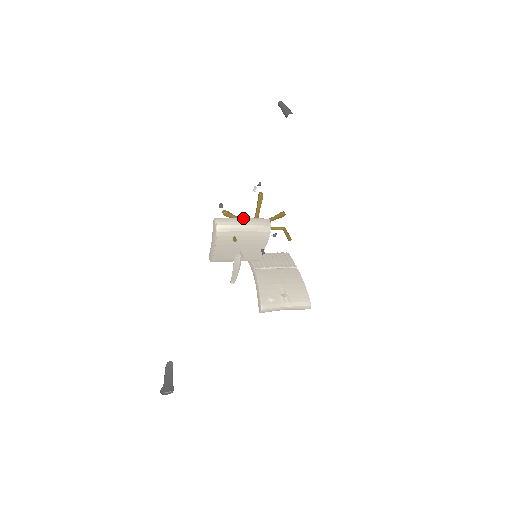
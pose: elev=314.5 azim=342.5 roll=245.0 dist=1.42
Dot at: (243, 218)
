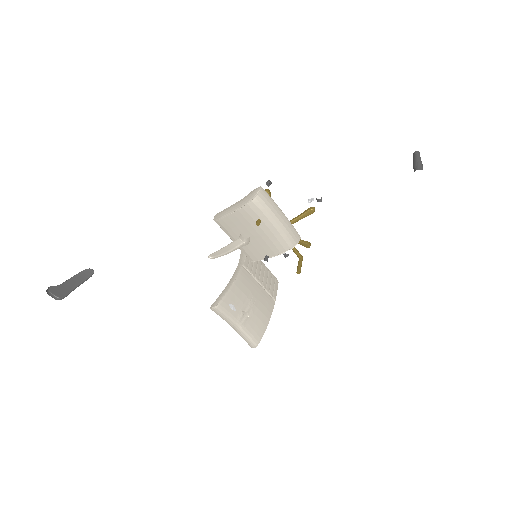
Dot at: (283, 213)
